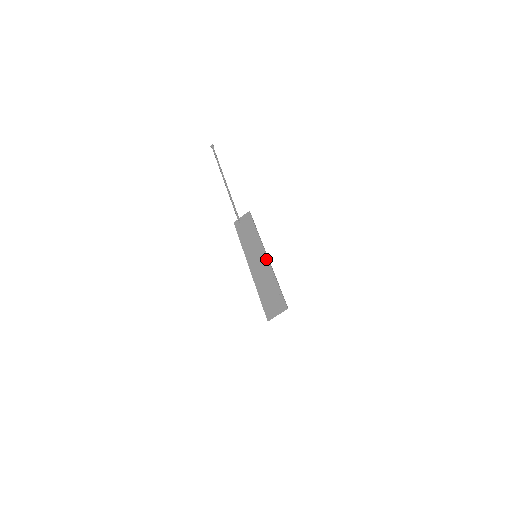
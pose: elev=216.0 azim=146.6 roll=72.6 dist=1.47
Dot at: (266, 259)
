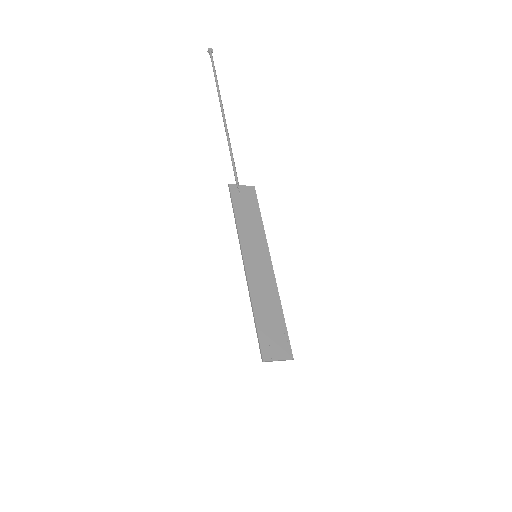
Dot at: (272, 271)
